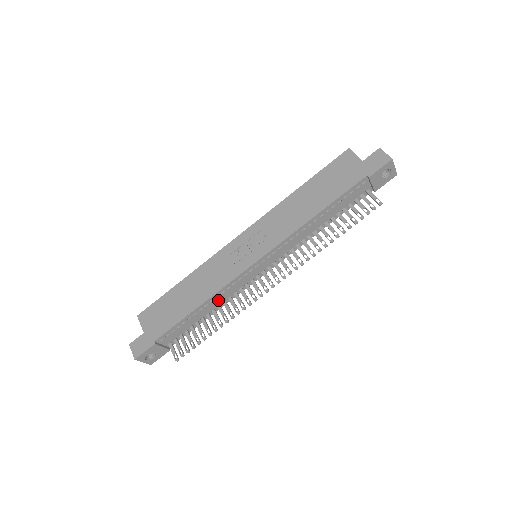
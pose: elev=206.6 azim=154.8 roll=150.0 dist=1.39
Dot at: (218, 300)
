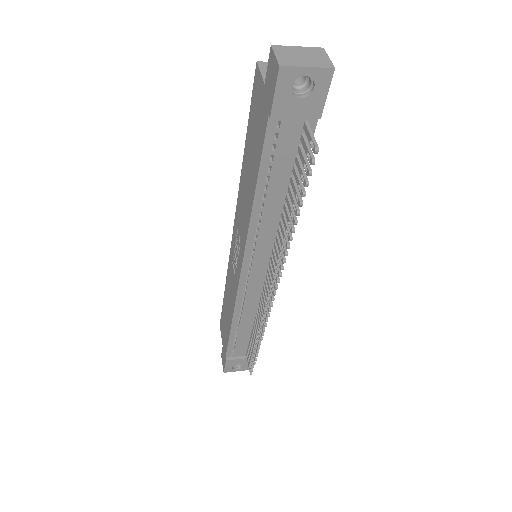
Dot at: (247, 314)
